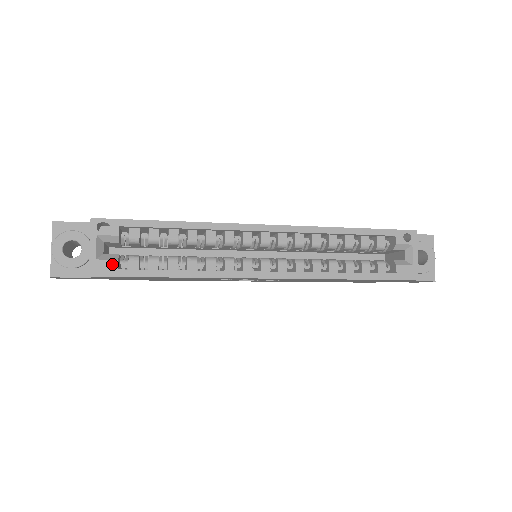
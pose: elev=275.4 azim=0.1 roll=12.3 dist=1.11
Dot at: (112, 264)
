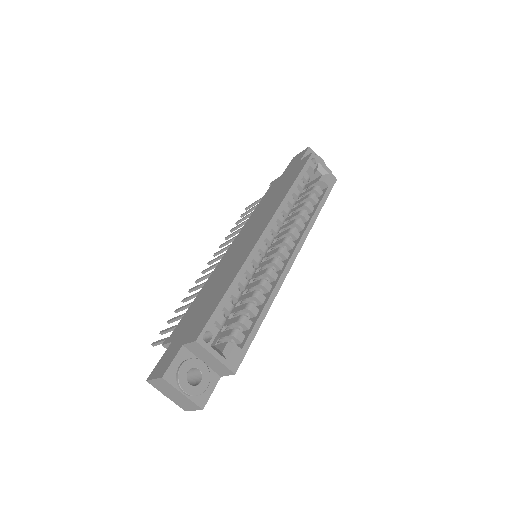
Dot at: (236, 351)
